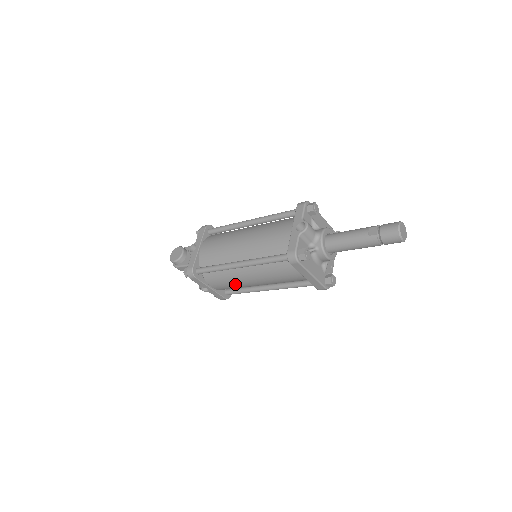
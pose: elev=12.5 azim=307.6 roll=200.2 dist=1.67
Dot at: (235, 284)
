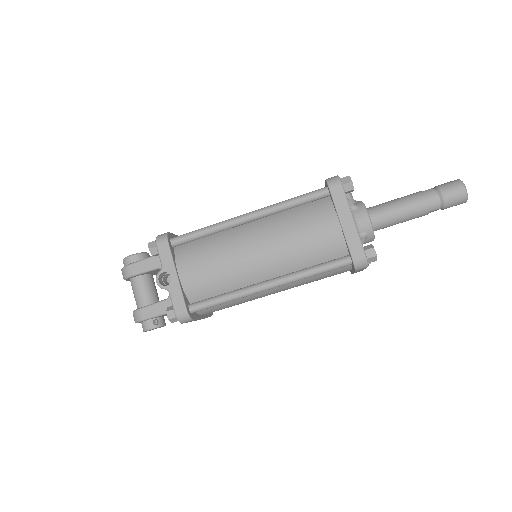
Dot at: (222, 262)
